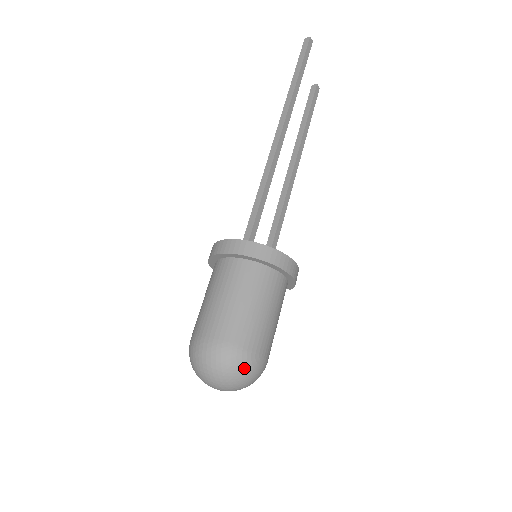
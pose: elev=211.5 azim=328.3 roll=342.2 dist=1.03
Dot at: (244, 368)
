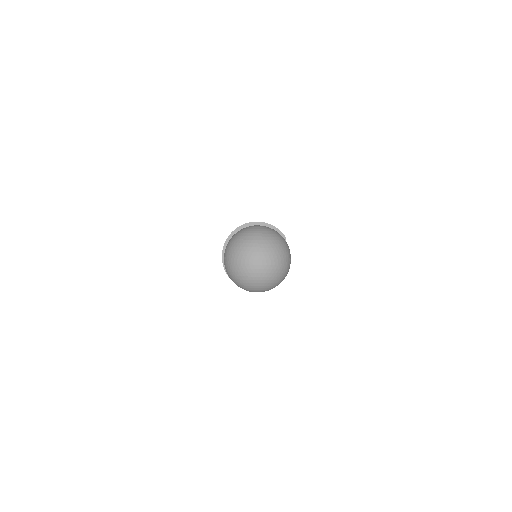
Dot at: (247, 231)
